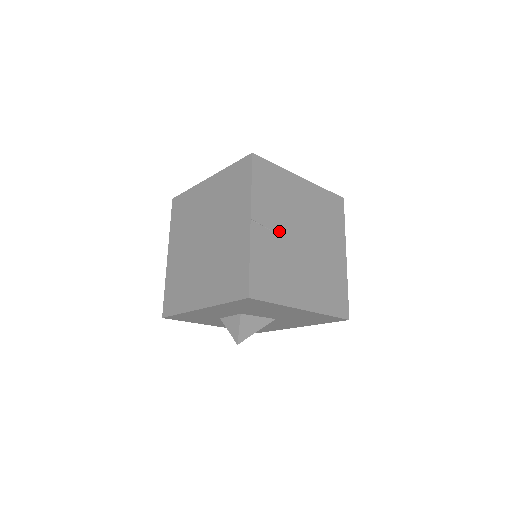
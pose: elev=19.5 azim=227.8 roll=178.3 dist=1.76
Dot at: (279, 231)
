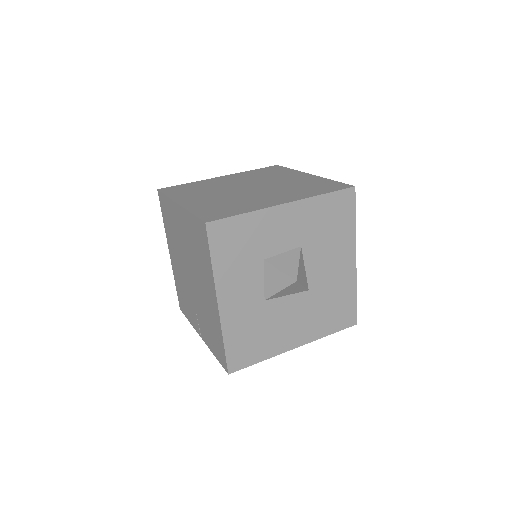
Dot at: occluded
